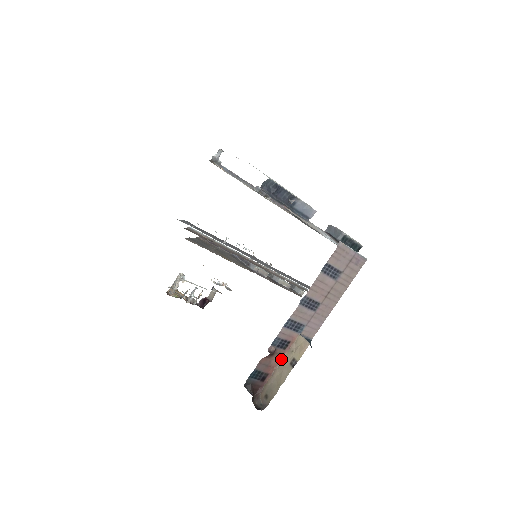
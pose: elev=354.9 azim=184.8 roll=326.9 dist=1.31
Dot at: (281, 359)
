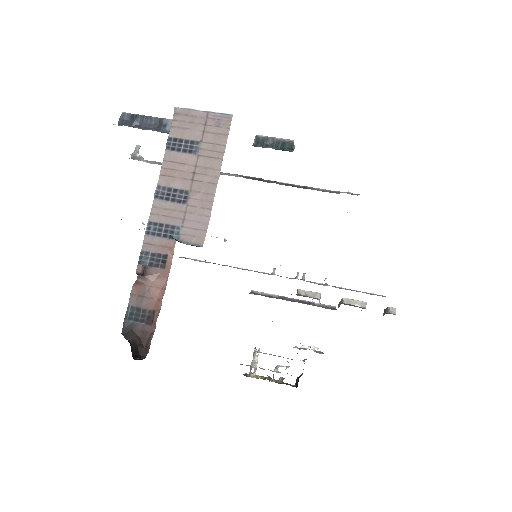
Dot at: (165, 284)
